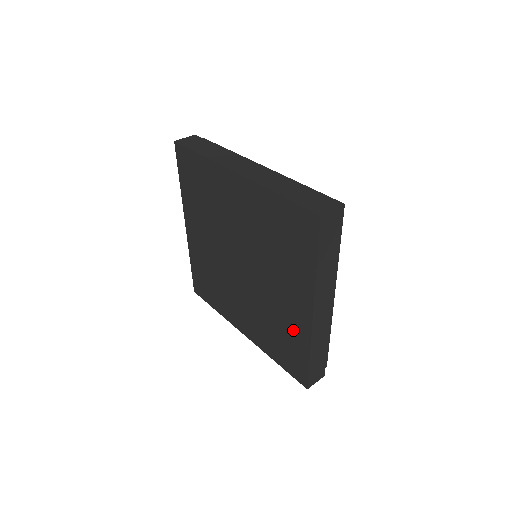
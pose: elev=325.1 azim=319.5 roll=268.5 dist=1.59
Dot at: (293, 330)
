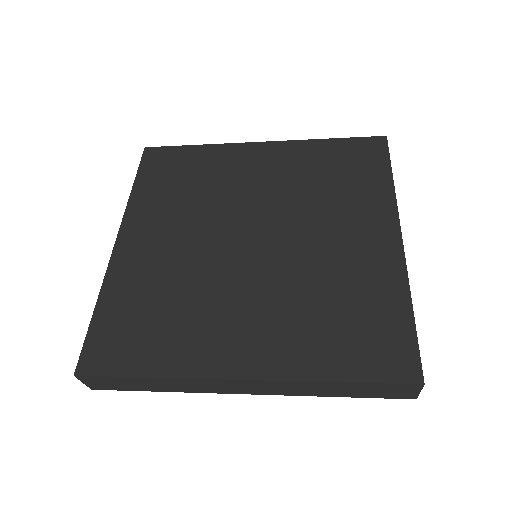
Dot at: (371, 280)
